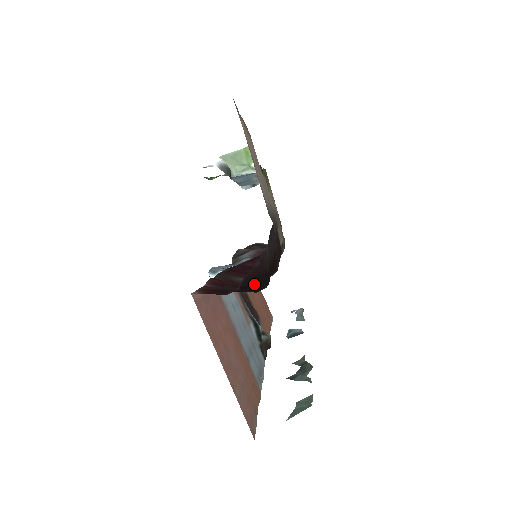
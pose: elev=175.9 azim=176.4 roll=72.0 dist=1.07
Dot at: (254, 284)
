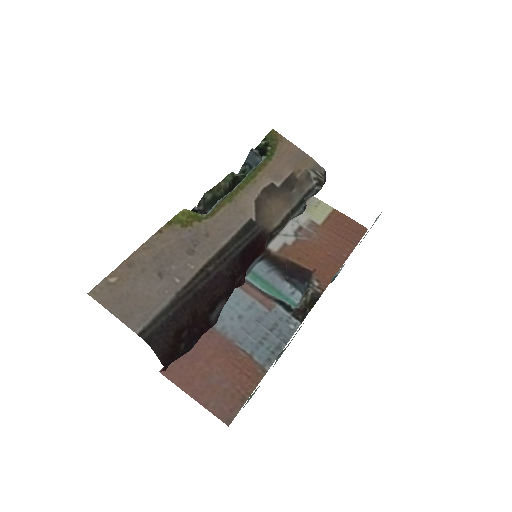
Dot at: (174, 357)
